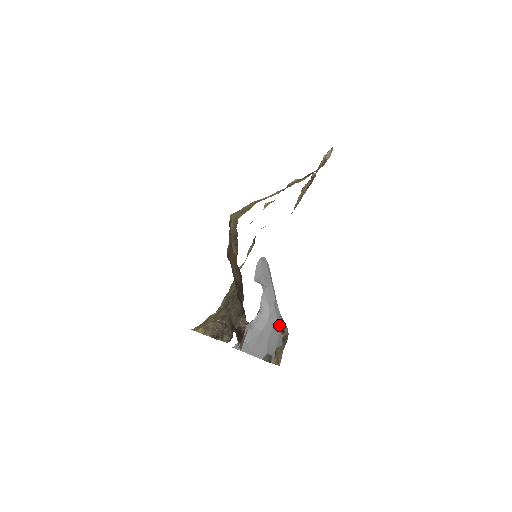
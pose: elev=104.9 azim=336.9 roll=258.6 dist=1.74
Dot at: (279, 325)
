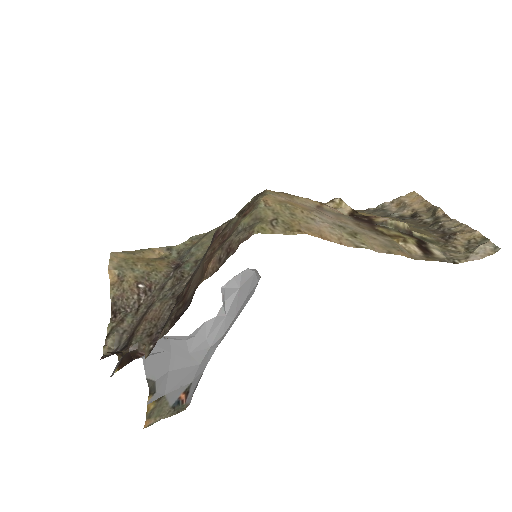
Dot at: (192, 376)
